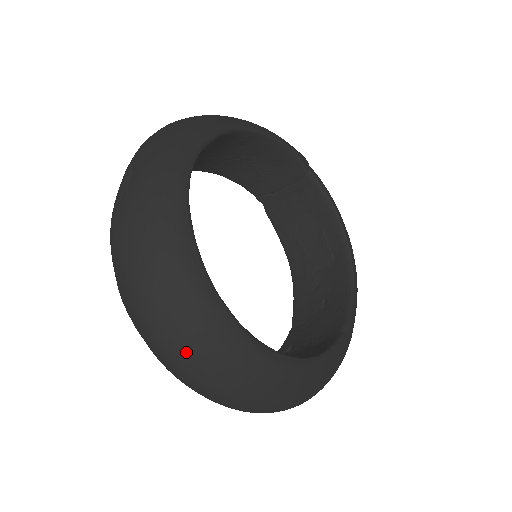
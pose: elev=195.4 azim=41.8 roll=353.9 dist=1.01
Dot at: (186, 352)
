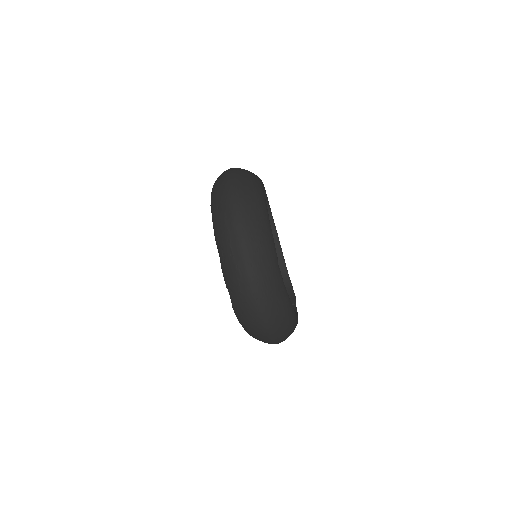
Dot at: occluded
